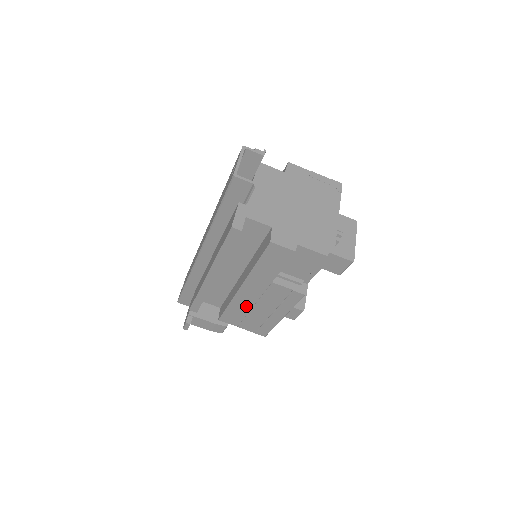
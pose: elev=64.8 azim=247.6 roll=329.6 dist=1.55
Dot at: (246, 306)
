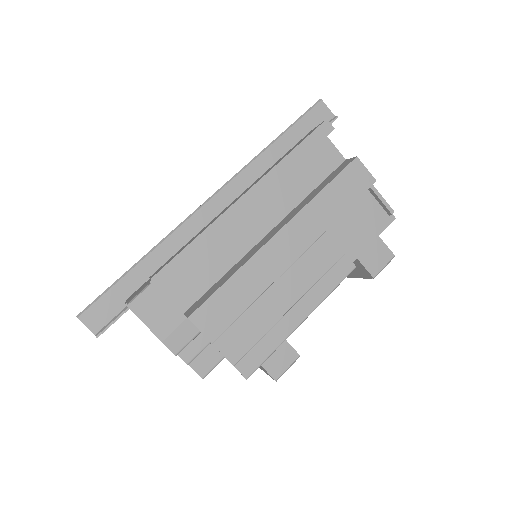
Dot at: (260, 283)
